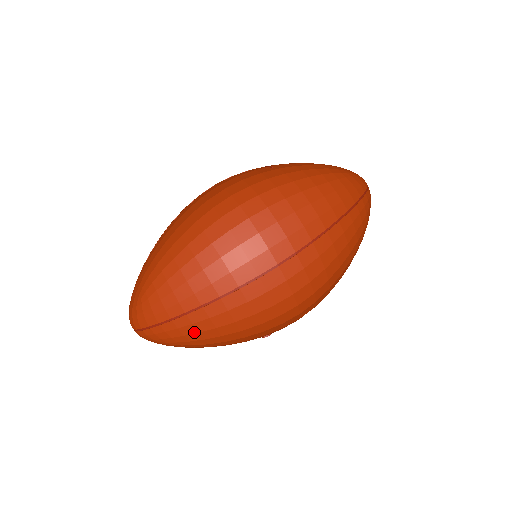
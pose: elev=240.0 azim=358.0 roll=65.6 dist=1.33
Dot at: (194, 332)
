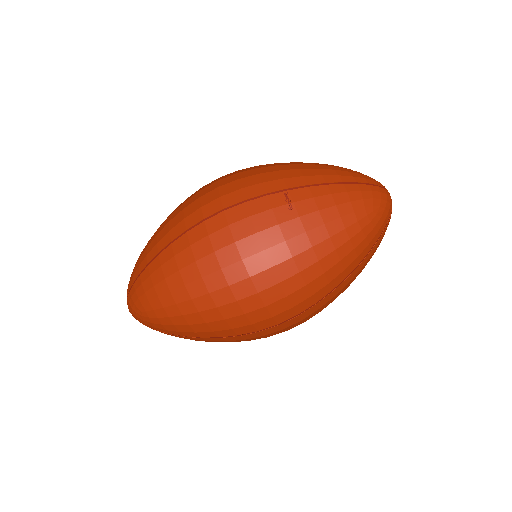
Dot at: occluded
